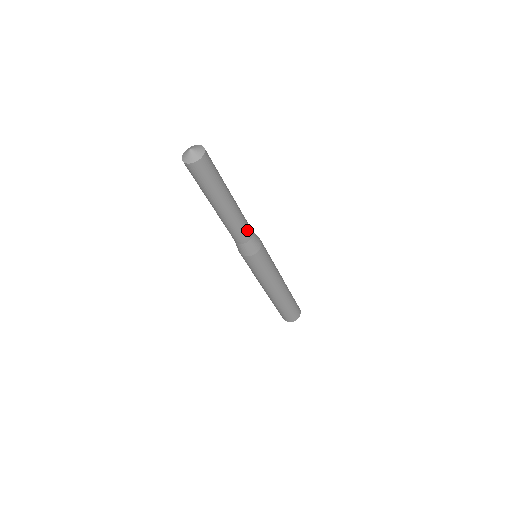
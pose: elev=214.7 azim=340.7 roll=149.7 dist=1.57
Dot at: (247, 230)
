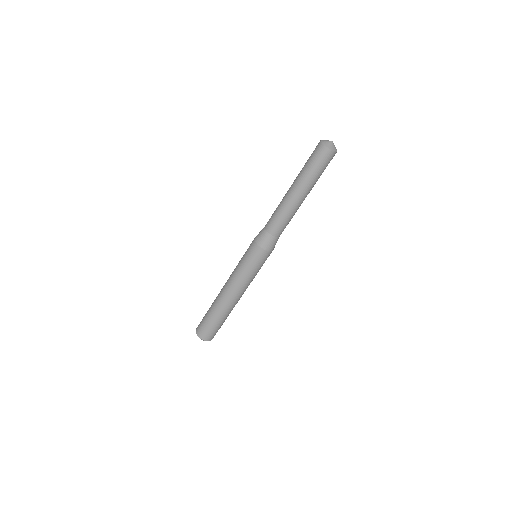
Dot at: occluded
